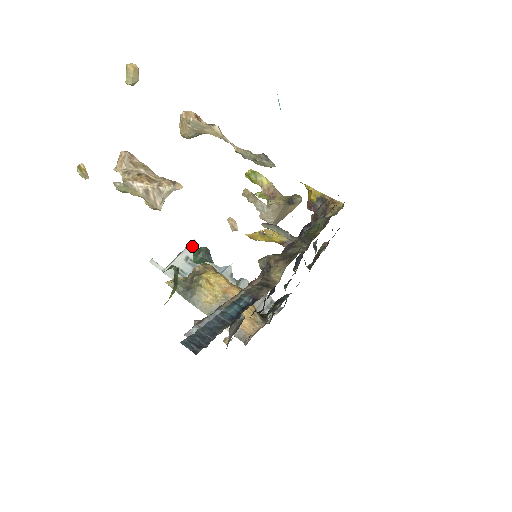
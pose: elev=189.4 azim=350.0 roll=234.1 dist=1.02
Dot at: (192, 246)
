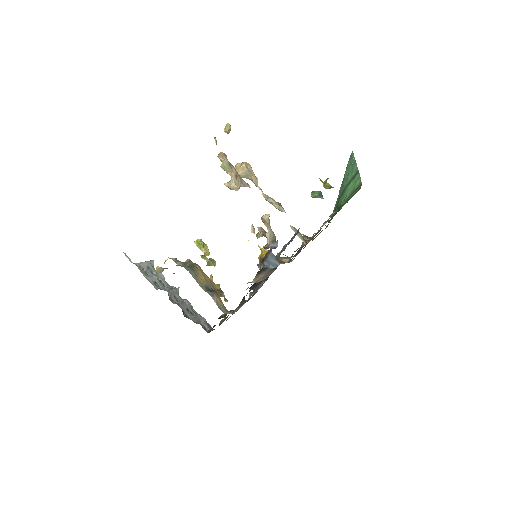
Dot at: (152, 263)
